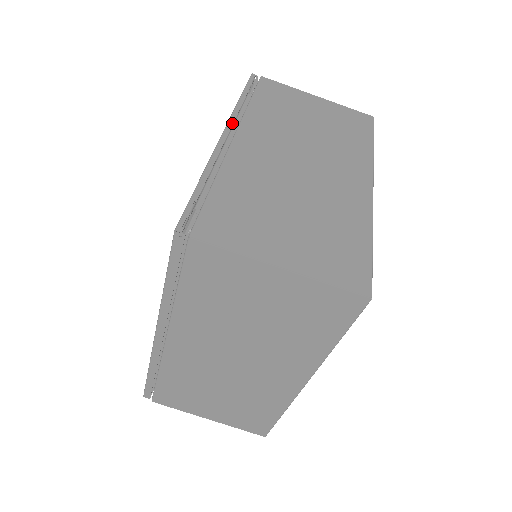
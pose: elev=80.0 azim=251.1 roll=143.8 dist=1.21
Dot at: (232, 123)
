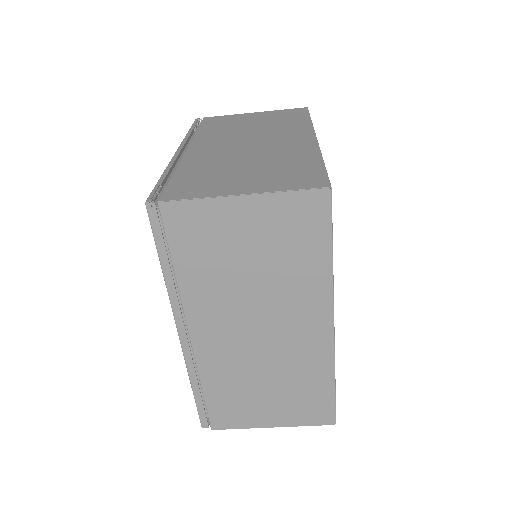
Dot at: (184, 143)
